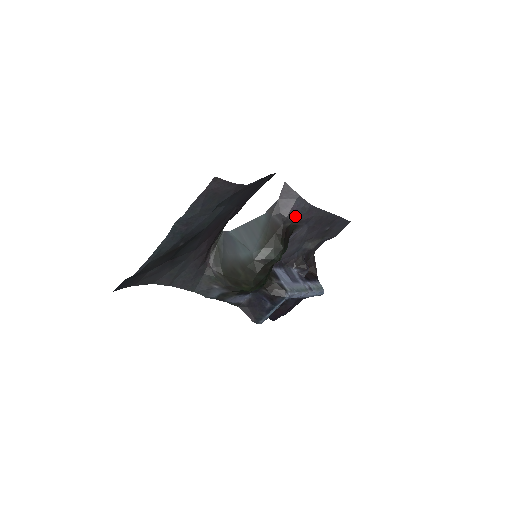
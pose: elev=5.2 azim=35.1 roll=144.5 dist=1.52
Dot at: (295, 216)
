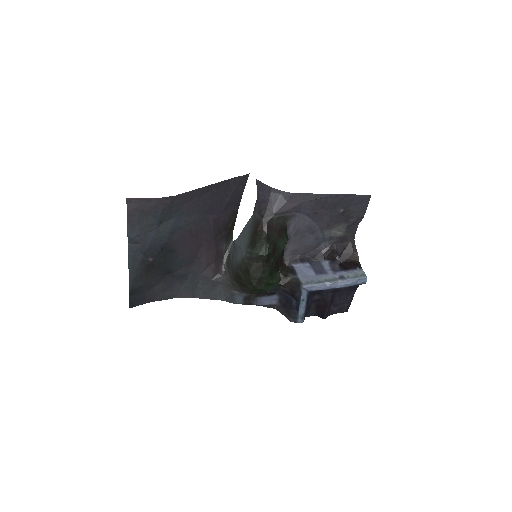
Dot at: (274, 208)
